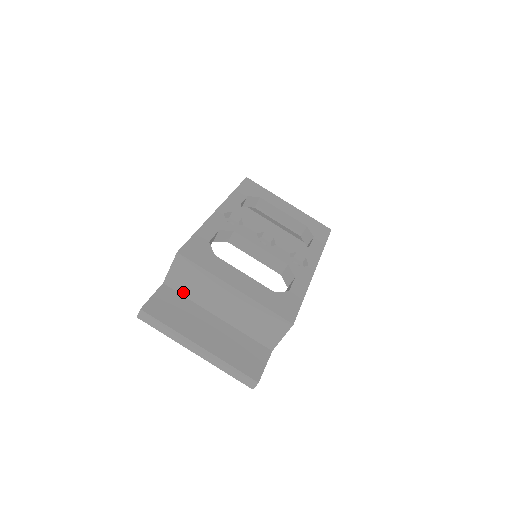
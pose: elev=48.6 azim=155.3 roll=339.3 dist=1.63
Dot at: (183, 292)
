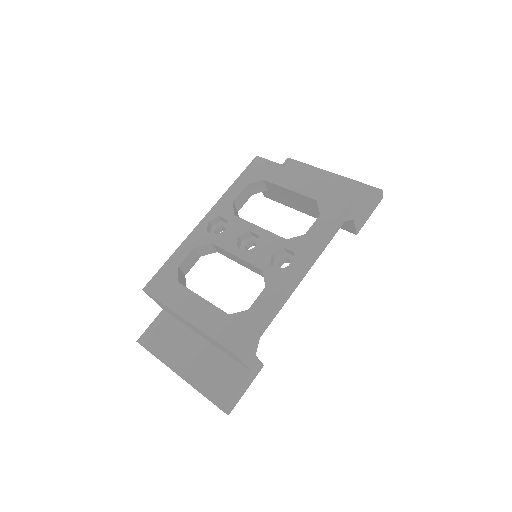
Dot at: (175, 317)
